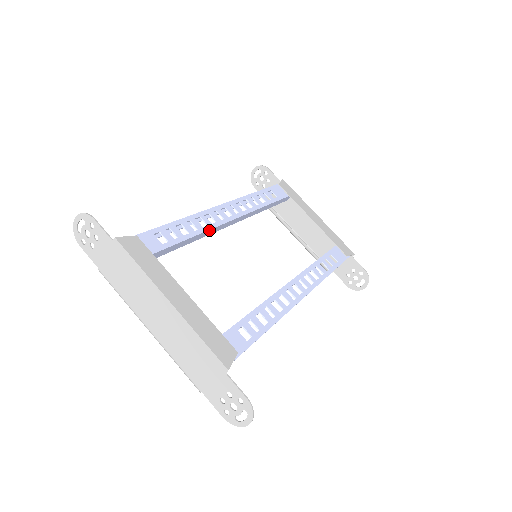
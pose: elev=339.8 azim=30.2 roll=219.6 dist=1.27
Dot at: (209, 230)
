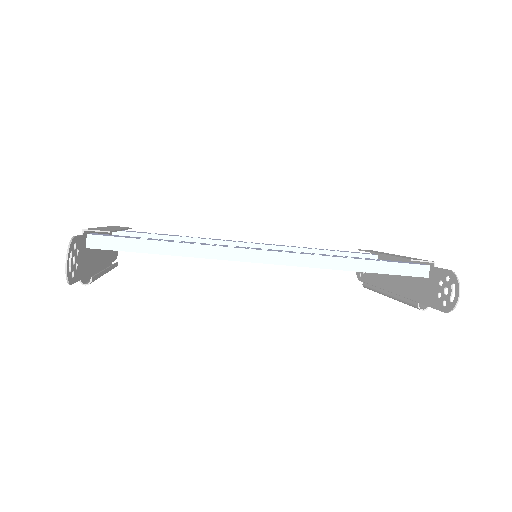
Dot at: (211, 241)
